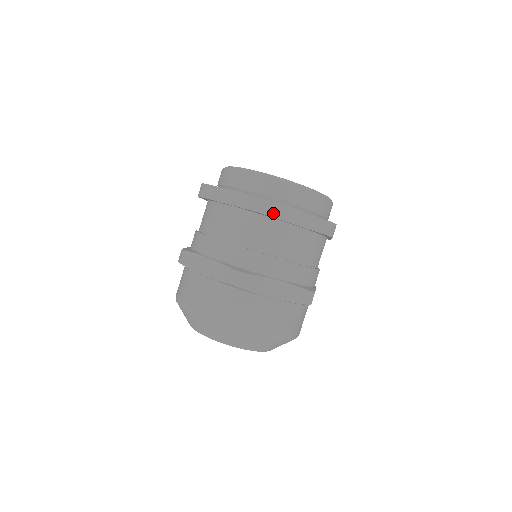
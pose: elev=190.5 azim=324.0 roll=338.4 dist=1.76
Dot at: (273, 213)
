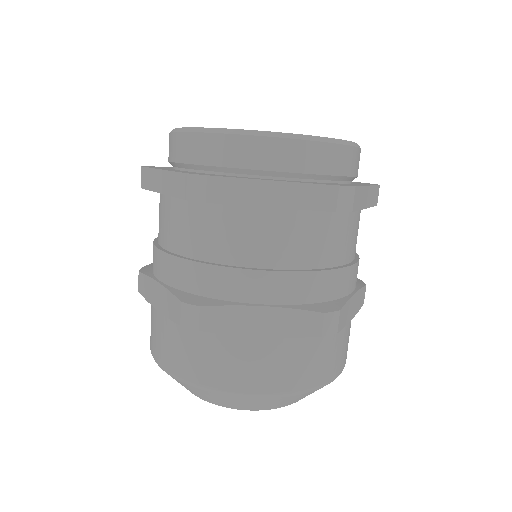
Dot at: (356, 204)
